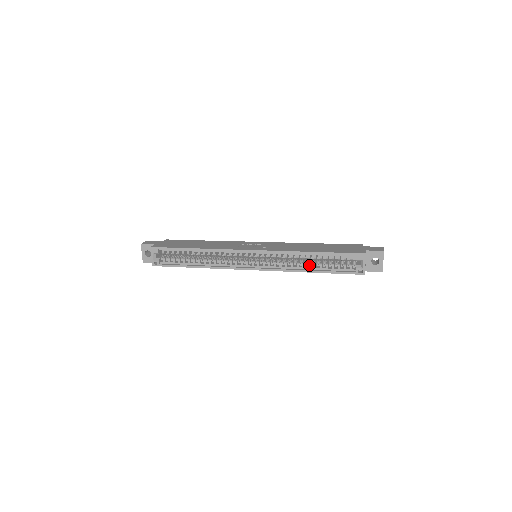
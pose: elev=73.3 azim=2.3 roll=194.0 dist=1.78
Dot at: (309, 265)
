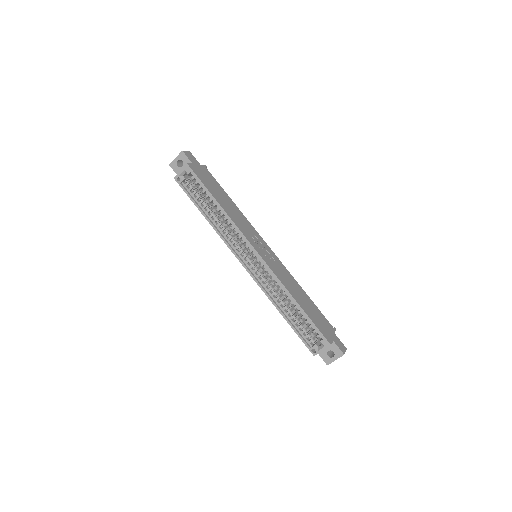
Dot at: (285, 307)
